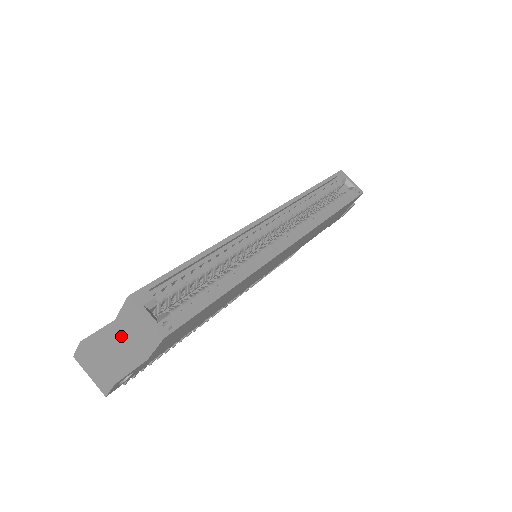
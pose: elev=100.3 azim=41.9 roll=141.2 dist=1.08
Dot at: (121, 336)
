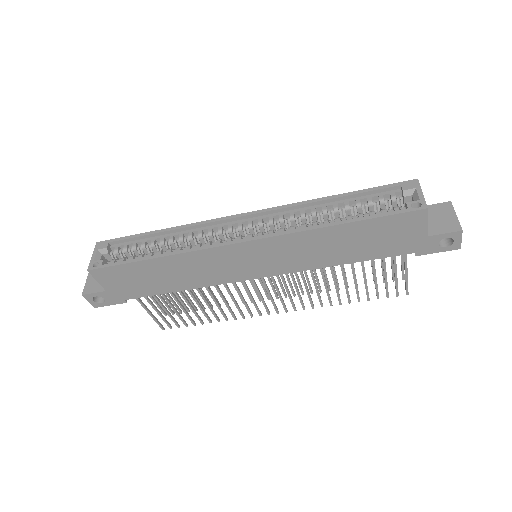
Dot at: occluded
